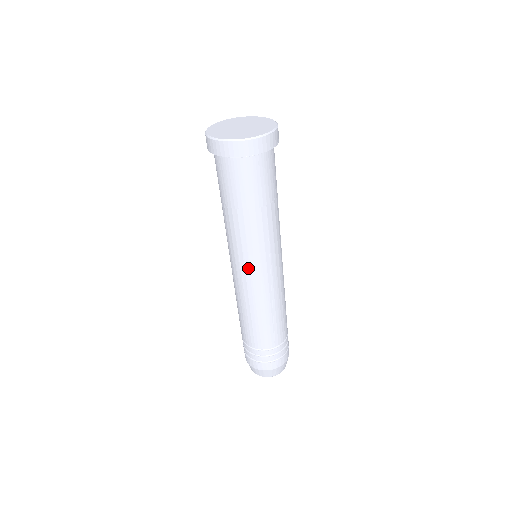
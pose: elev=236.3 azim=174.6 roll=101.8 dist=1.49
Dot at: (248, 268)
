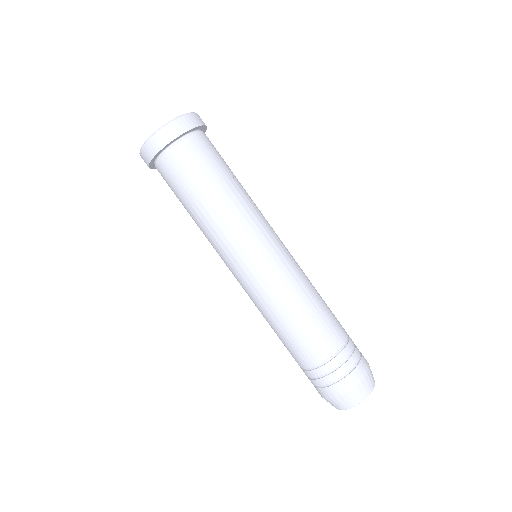
Dot at: (232, 269)
